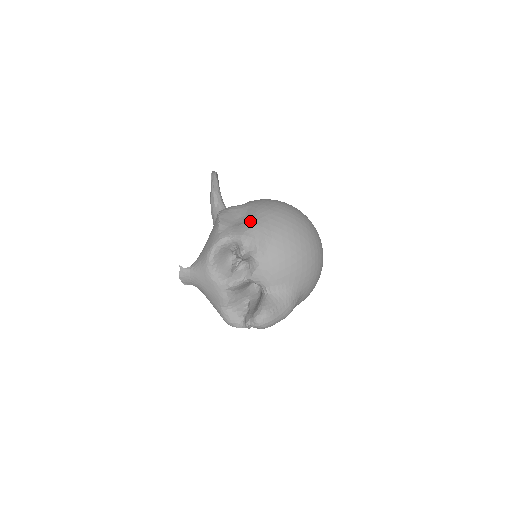
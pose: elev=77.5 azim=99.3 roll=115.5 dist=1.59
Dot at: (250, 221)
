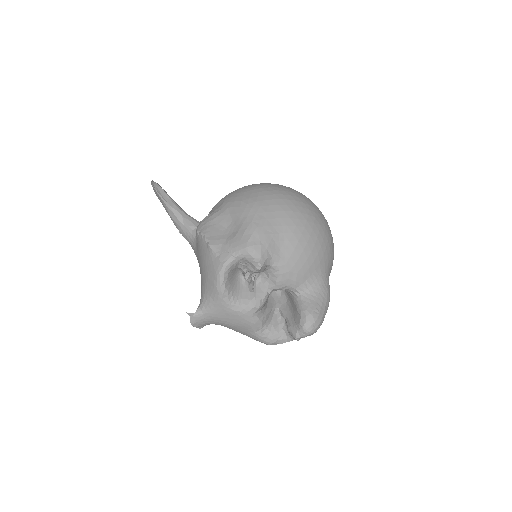
Dot at: (245, 226)
